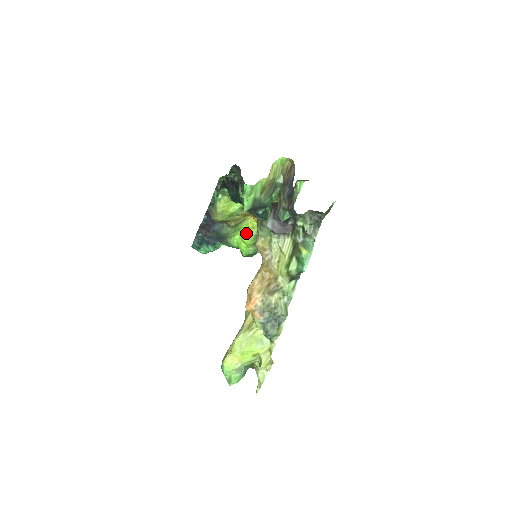
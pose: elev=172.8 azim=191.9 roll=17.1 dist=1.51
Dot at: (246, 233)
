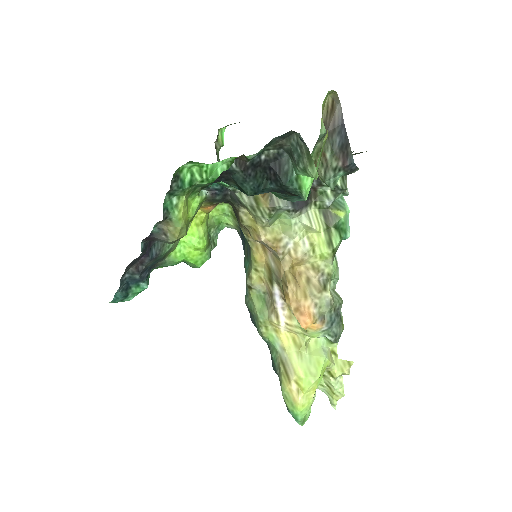
Dot at: (195, 235)
